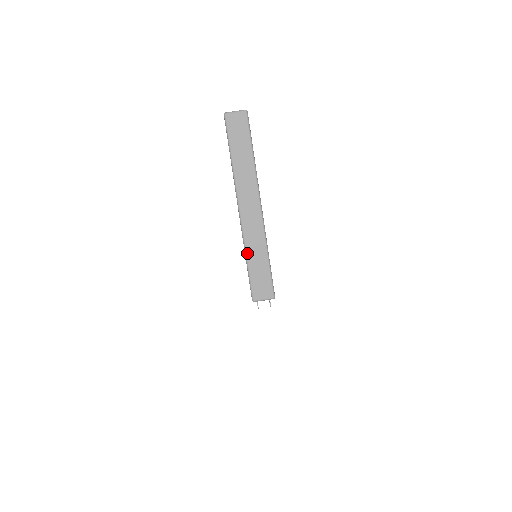
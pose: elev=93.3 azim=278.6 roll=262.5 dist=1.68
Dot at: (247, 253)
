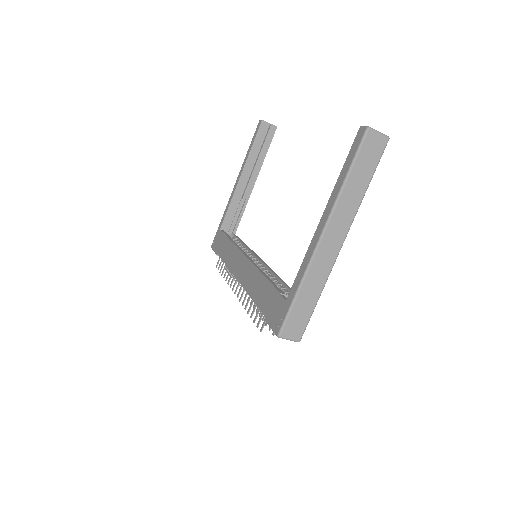
Dot at: (302, 286)
